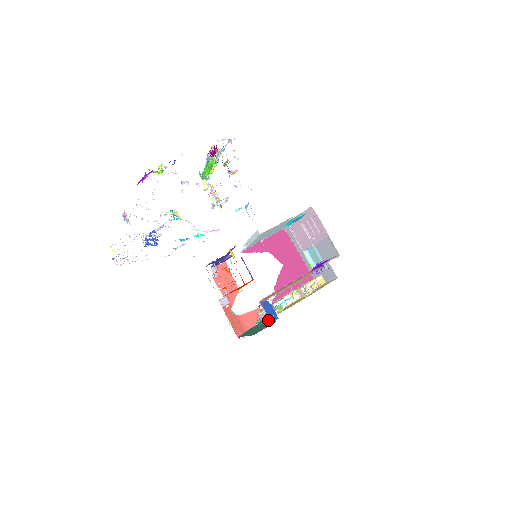
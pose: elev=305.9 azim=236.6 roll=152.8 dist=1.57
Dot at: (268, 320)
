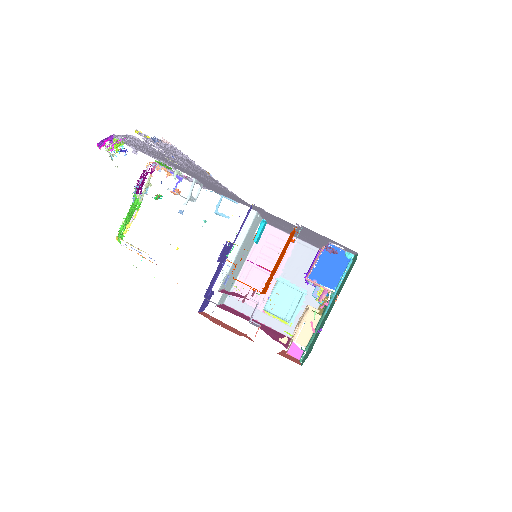
Dot at: (332, 294)
